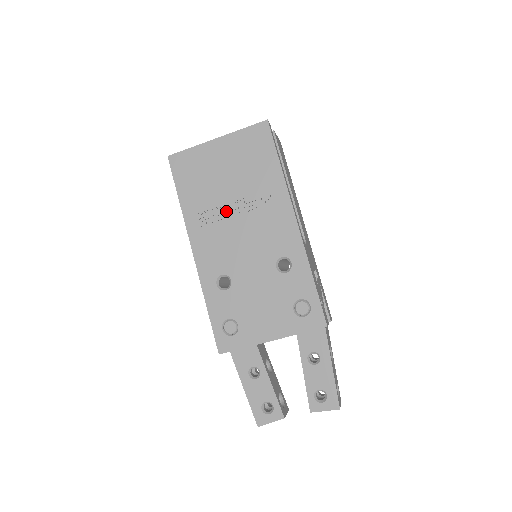
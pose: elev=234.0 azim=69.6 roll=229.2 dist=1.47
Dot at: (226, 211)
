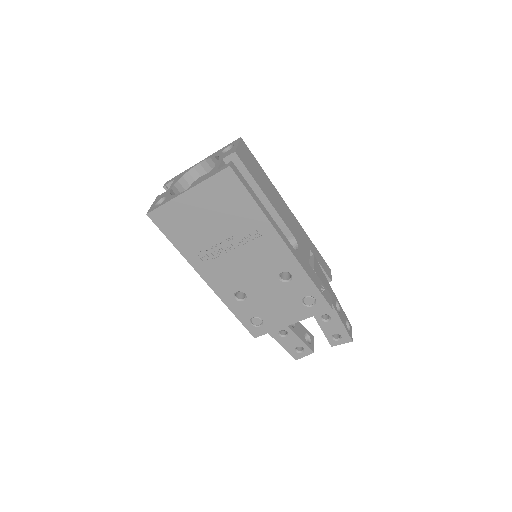
Dot at: (221, 248)
